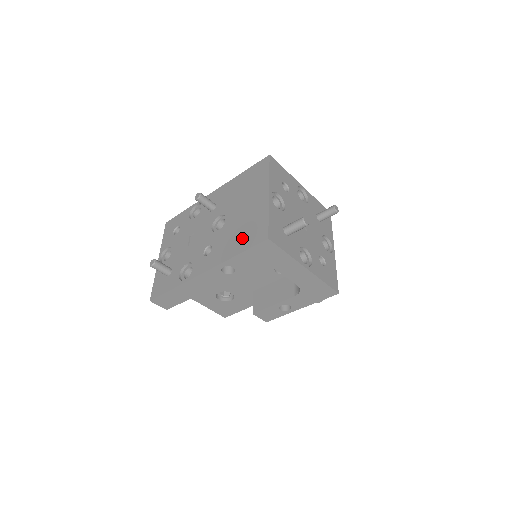
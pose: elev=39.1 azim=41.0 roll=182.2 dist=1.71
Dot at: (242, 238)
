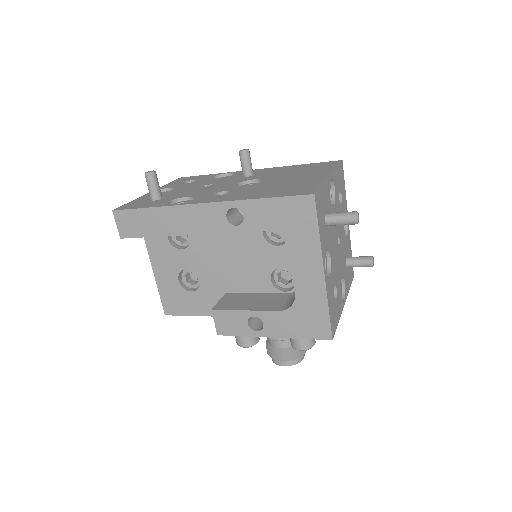
Dot at: (276, 190)
